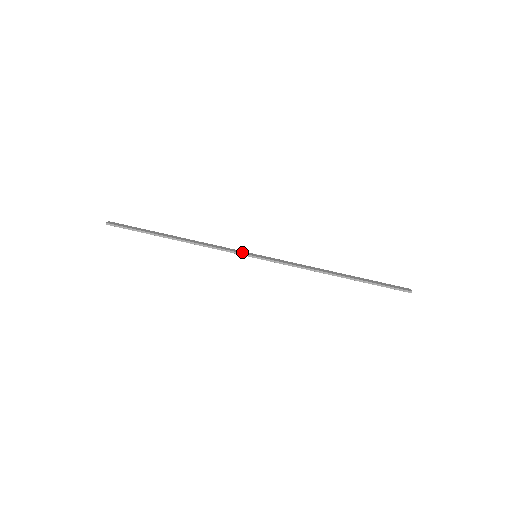
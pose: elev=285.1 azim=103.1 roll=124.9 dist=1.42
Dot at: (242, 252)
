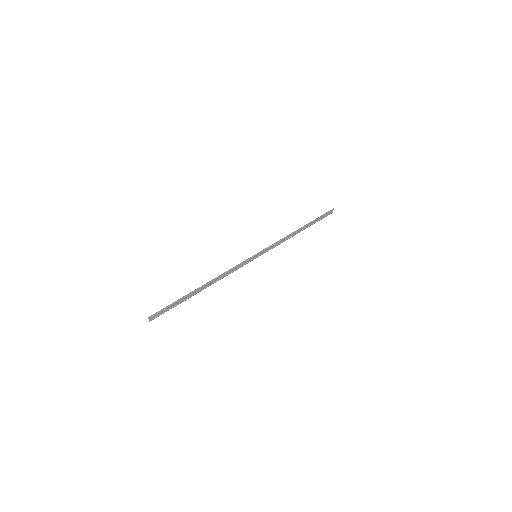
Dot at: (247, 260)
